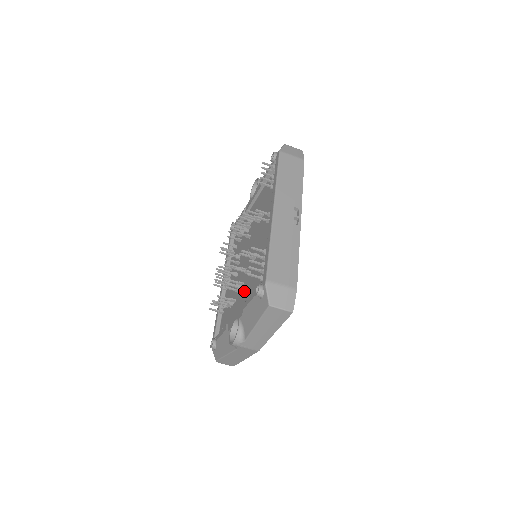
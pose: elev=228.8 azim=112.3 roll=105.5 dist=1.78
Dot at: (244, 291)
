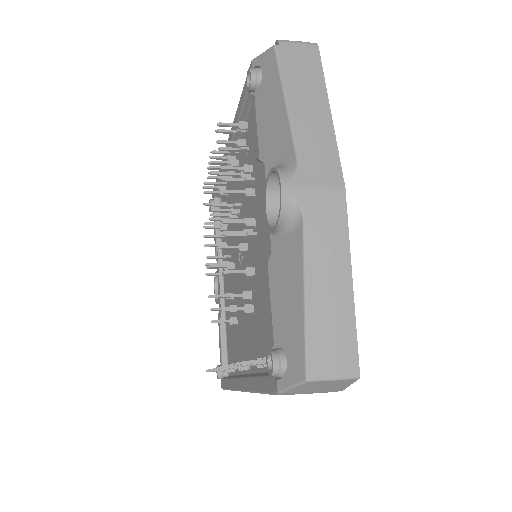
Dot at: (228, 284)
